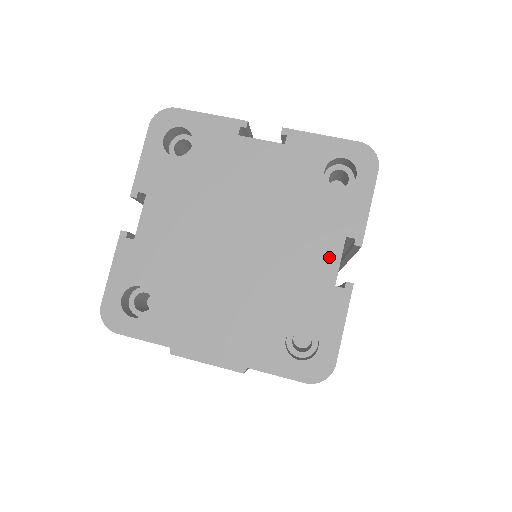
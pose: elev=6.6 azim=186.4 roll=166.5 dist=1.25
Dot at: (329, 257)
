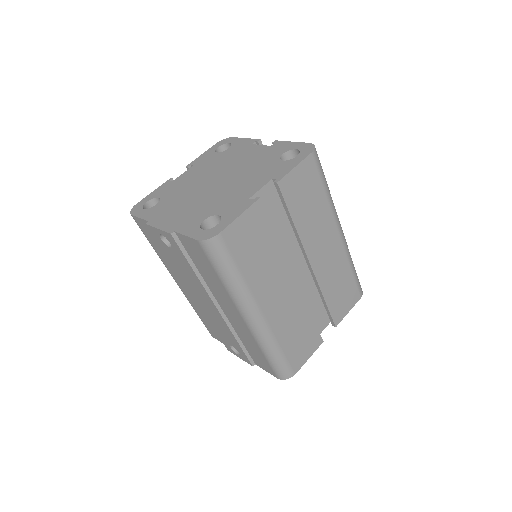
Dot at: (256, 187)
